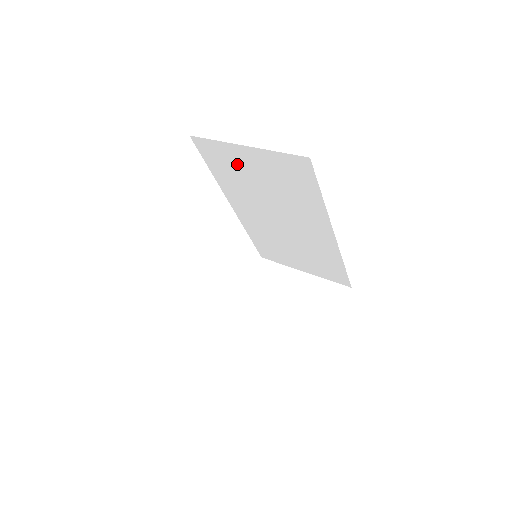
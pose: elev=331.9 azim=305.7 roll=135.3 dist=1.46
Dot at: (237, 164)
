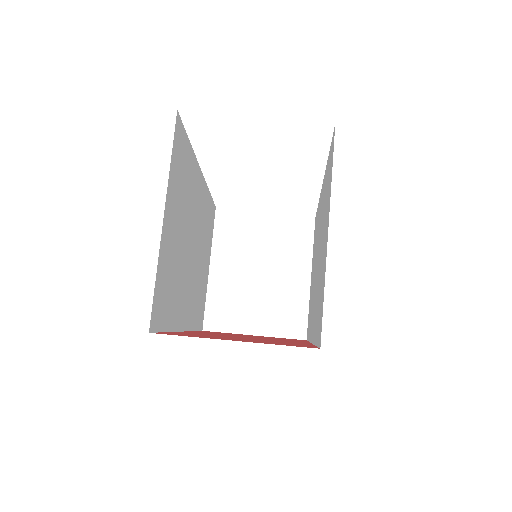
Dot at: occluded
